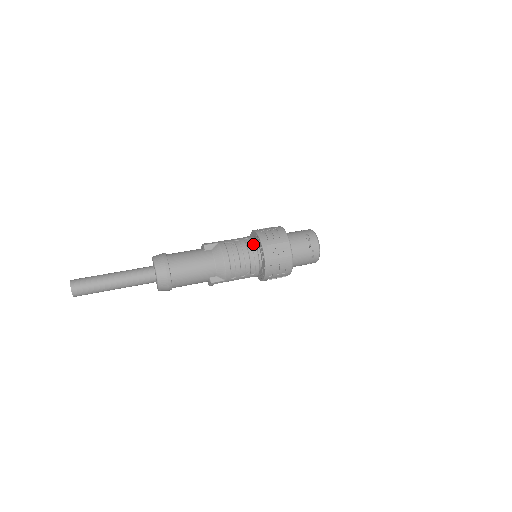
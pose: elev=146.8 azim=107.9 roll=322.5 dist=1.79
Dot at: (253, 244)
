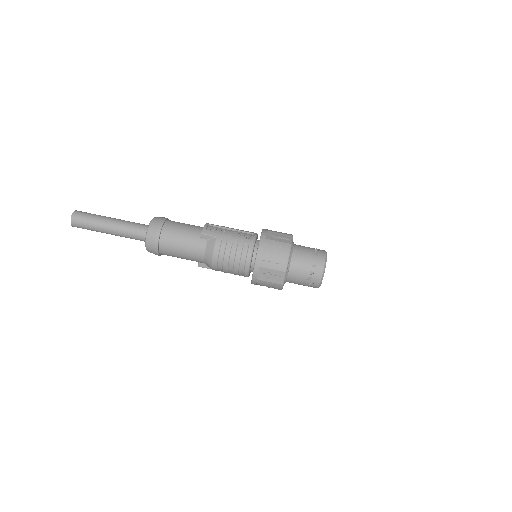
Dot at: (249, 256)
